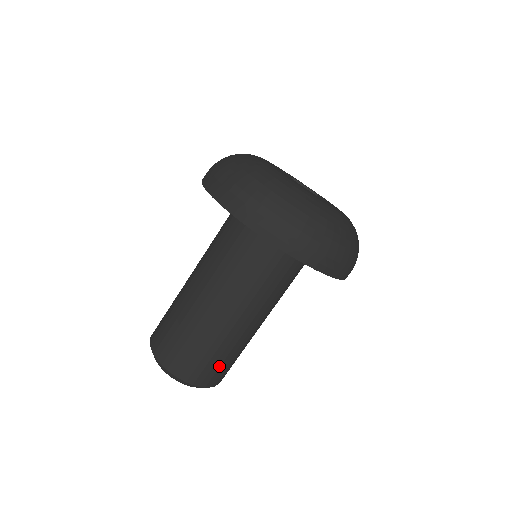
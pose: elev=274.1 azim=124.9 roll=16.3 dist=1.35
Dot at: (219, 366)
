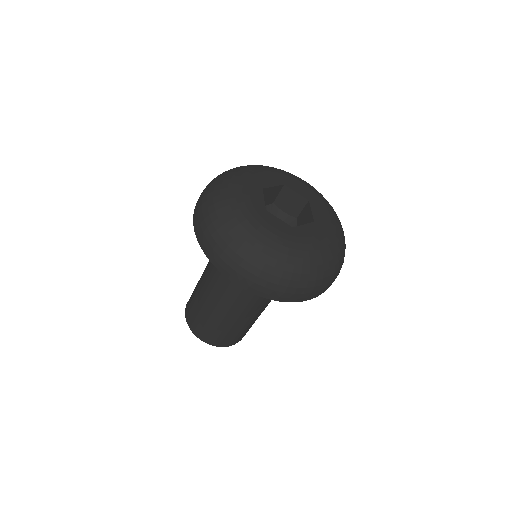
Dot at: (236, 336)
